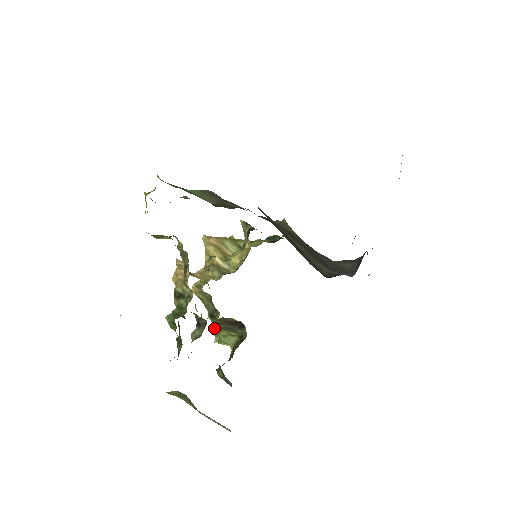
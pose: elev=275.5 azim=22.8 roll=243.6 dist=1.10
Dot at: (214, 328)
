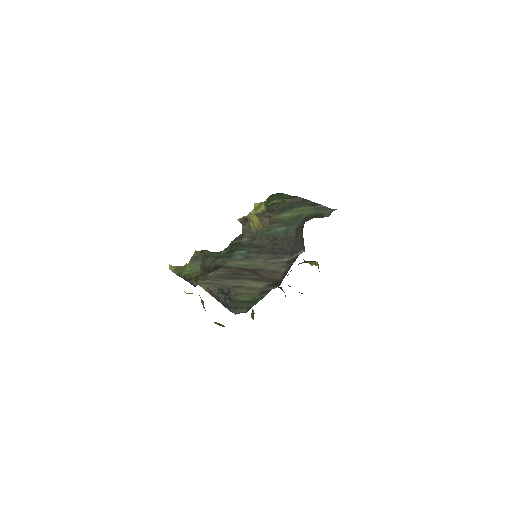
Dot at: (303, 259)
